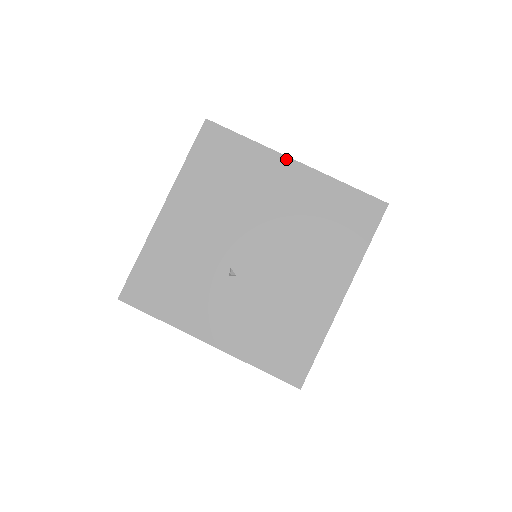
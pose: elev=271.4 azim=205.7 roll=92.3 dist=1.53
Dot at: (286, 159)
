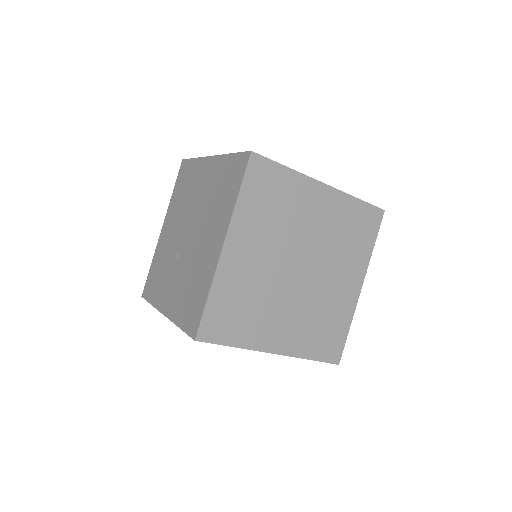
Dot at: (207, 159)
